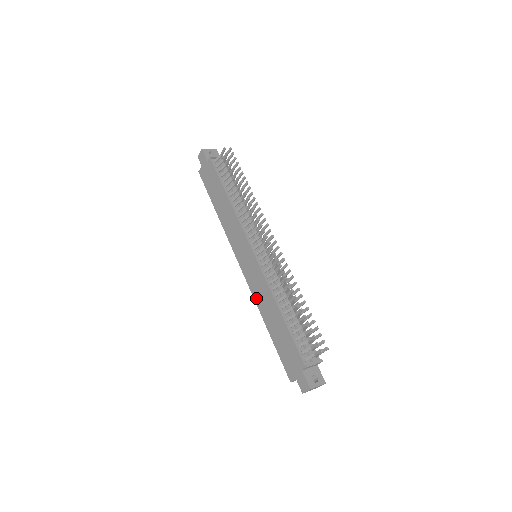
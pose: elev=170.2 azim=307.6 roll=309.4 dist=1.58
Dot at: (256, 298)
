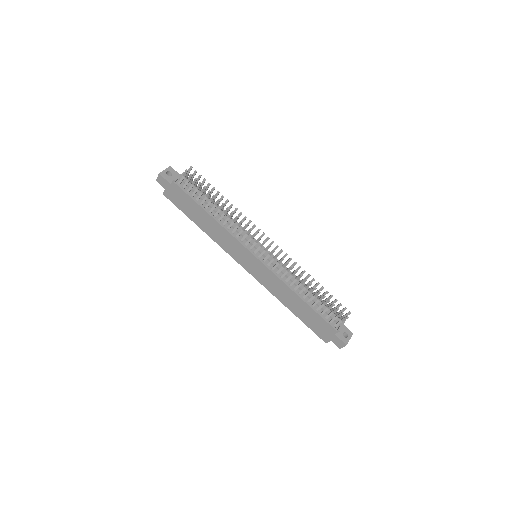
Dot at: (271, 291)
